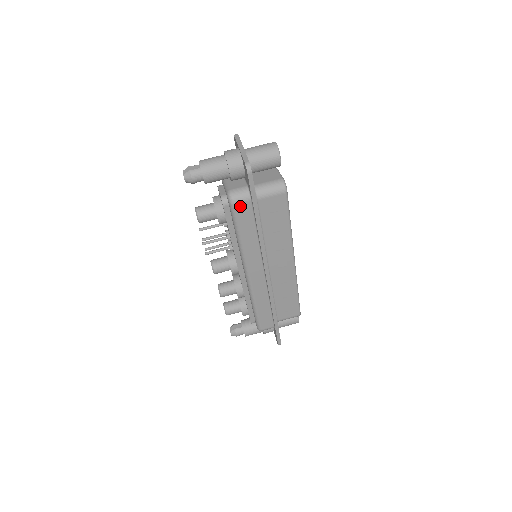
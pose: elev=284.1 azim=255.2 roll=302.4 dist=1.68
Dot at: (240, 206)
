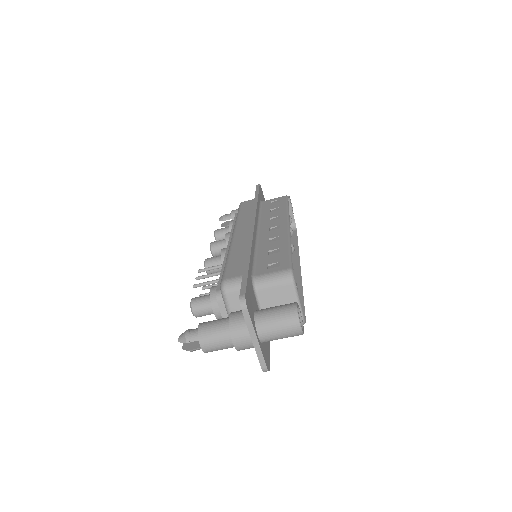
Dot at: occluded
